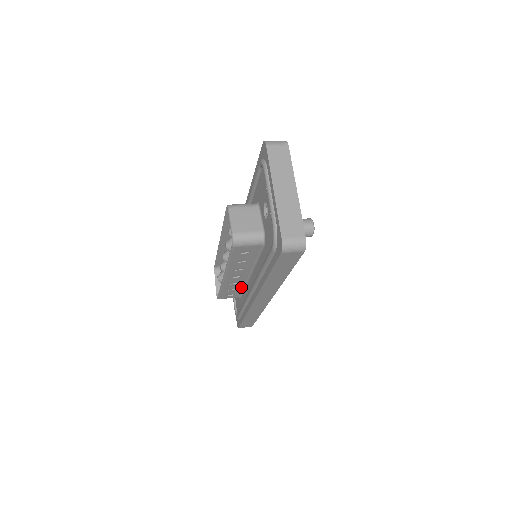
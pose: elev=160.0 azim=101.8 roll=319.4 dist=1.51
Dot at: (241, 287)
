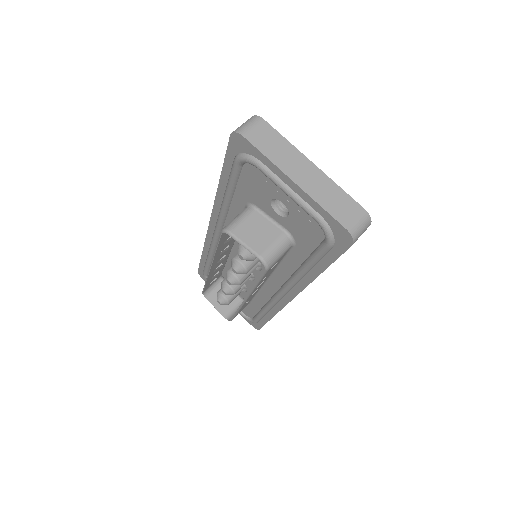
Dot at: occluded
